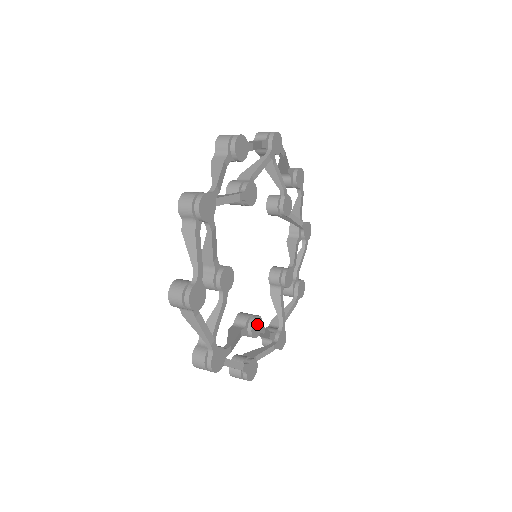
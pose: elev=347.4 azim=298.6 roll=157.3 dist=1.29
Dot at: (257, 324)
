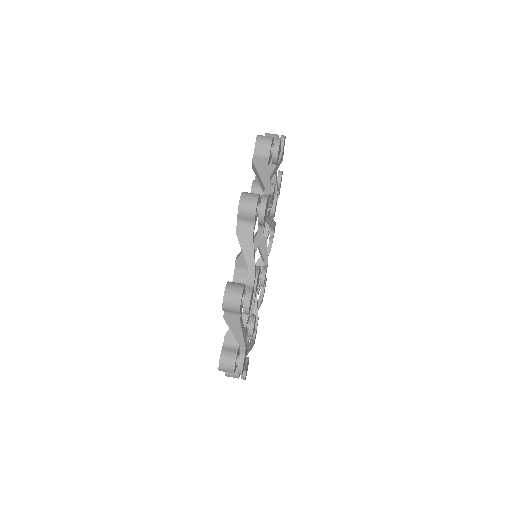
Dot at: (254, 323)
